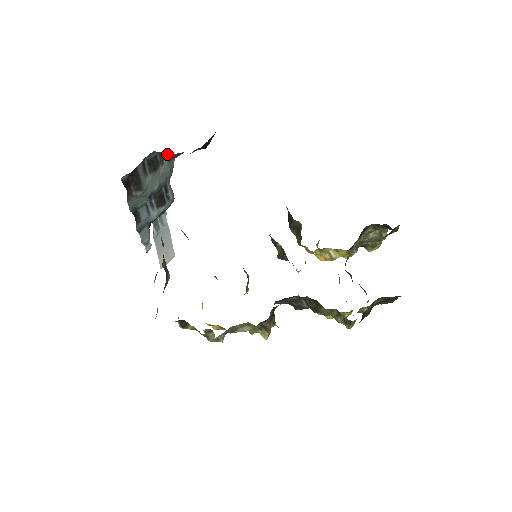
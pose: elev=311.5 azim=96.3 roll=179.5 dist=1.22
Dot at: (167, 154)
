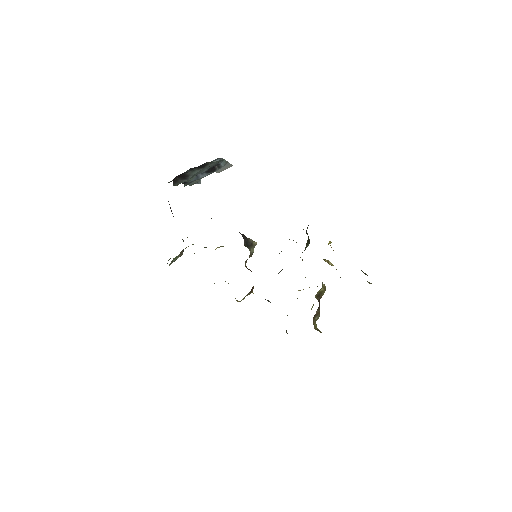
Dot at: occluded
